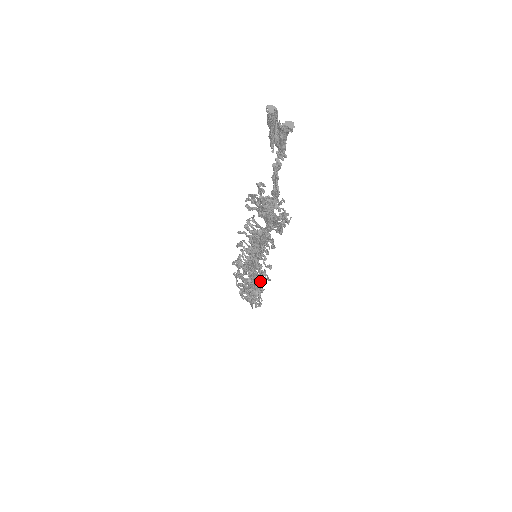
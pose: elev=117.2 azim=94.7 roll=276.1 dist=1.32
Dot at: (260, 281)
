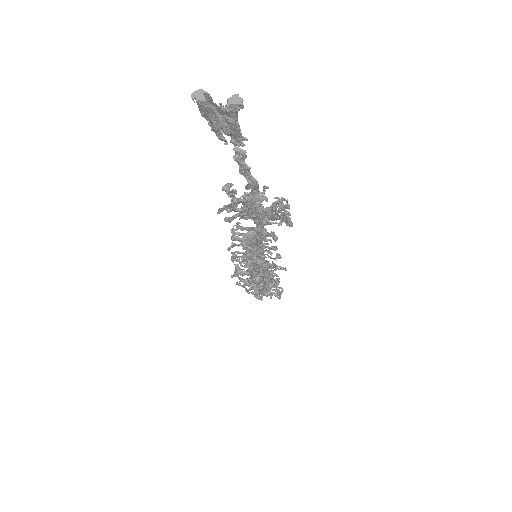
Dot at: occluded
